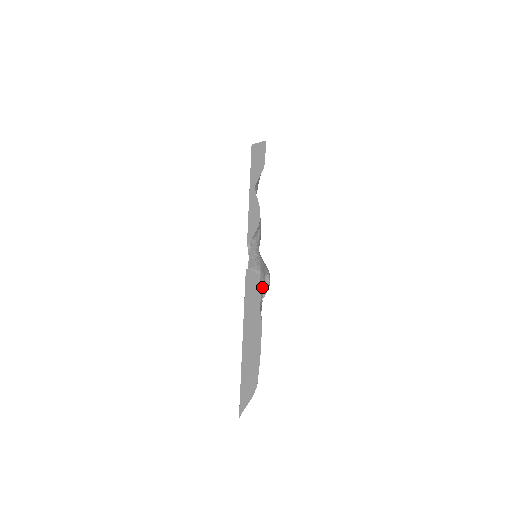
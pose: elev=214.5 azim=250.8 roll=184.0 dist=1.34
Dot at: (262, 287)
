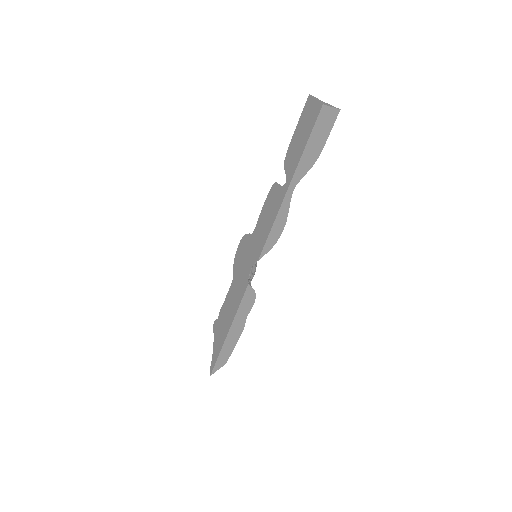
Dot at: occluded
